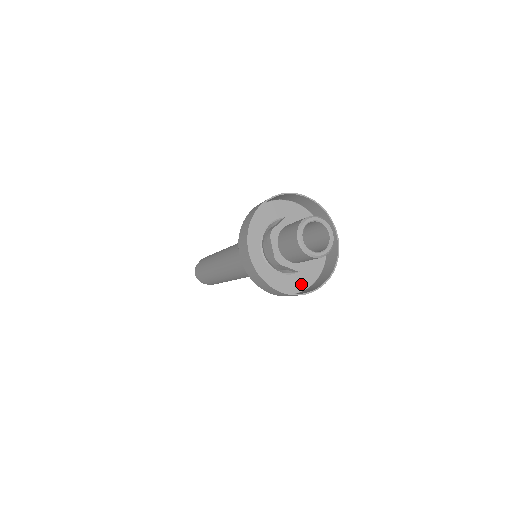
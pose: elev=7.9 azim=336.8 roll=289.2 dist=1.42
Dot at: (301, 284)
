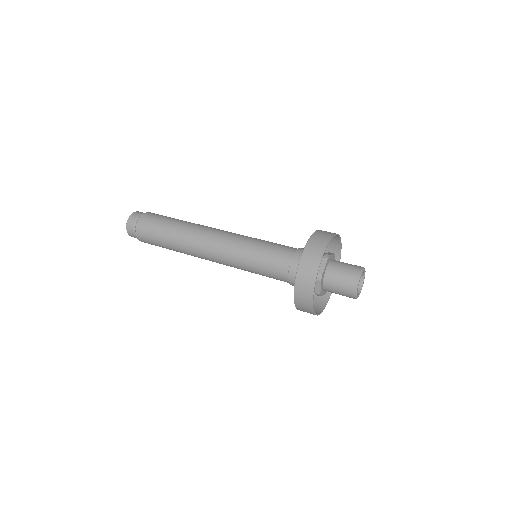
Dot at: occluded
